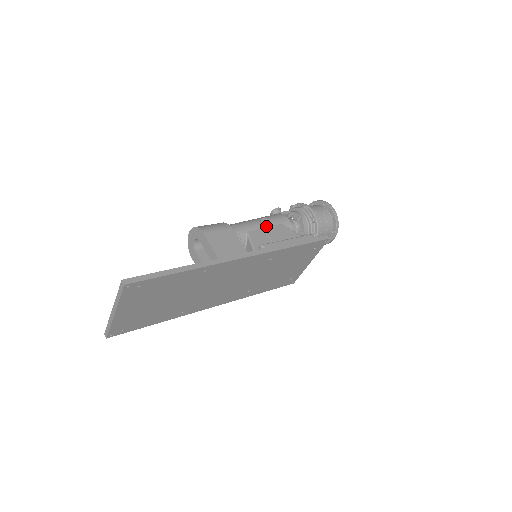
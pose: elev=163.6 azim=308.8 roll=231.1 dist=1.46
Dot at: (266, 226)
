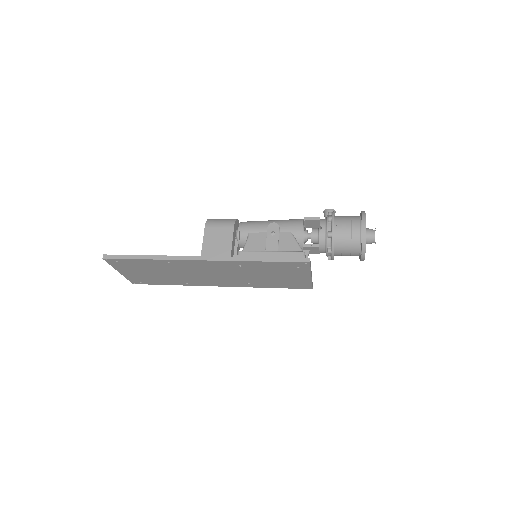
Dot at: (270, 231)
